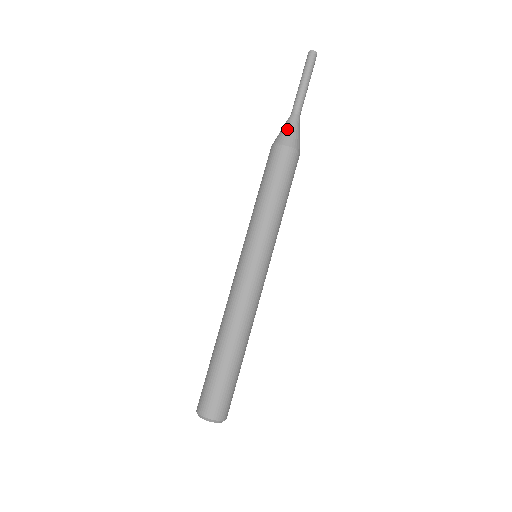
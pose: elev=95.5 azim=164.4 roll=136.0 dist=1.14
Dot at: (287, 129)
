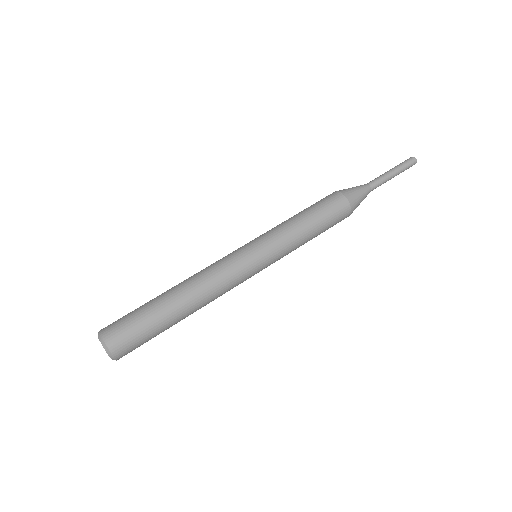
Dot at: (360, 195)
